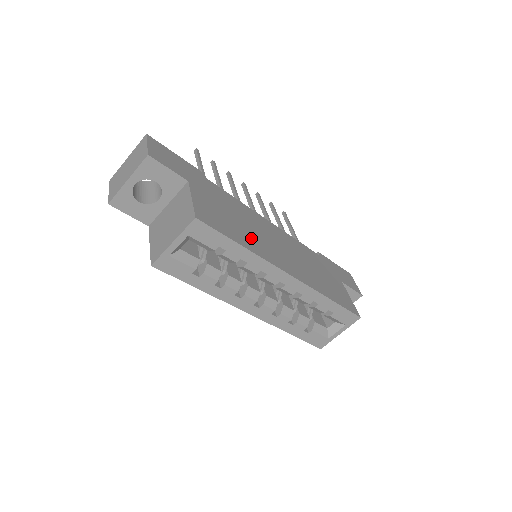
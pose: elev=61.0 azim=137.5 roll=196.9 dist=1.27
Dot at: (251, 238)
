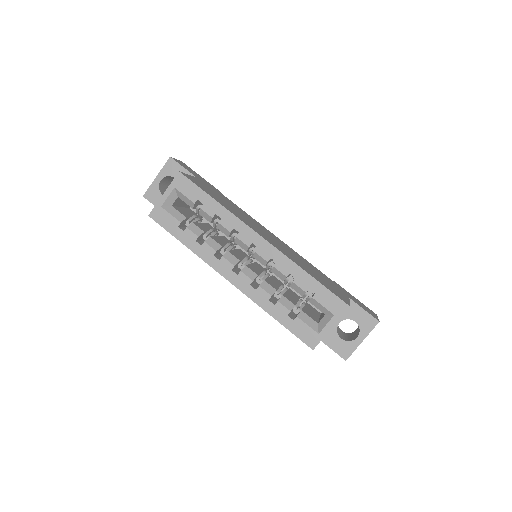
Dot at: (234, 211)
